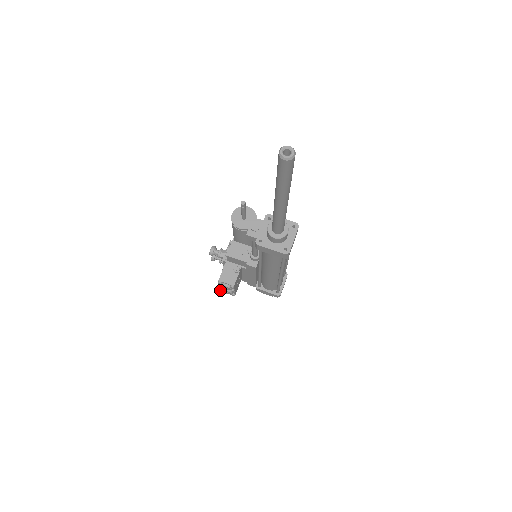
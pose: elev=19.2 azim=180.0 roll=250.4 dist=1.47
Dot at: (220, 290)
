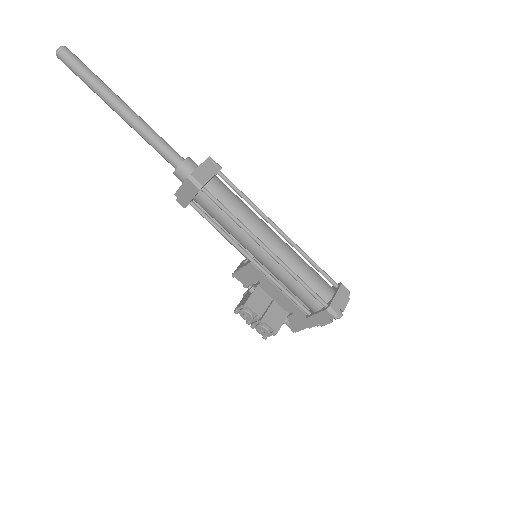
Dot at: (262, 337)
